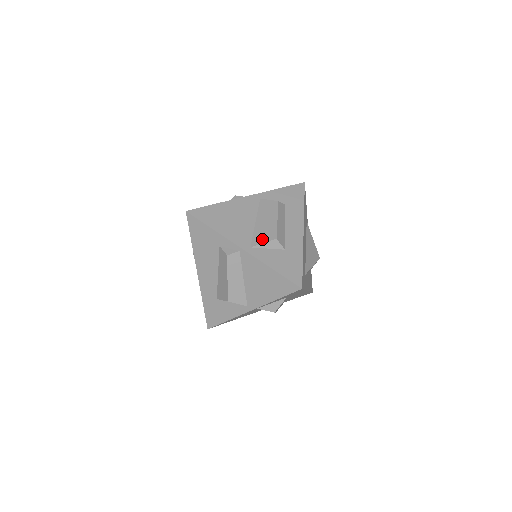
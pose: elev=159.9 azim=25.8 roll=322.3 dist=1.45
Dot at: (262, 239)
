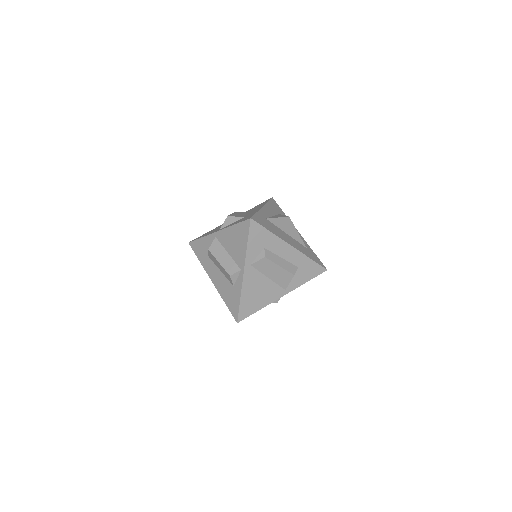
Dot at: (286, 282)
